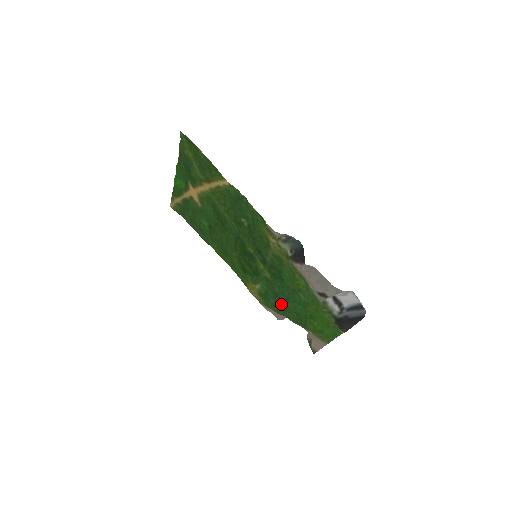
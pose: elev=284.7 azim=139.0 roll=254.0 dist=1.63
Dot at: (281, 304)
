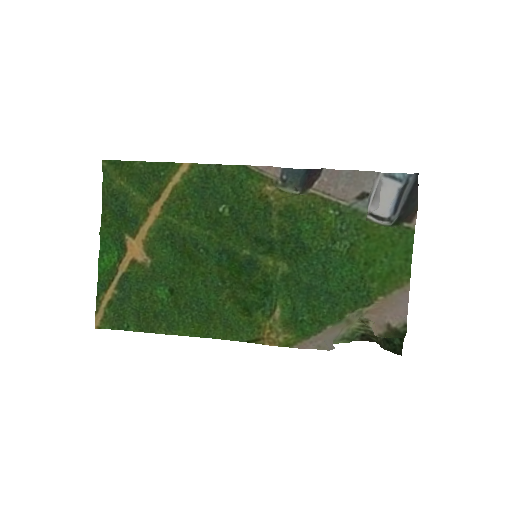
Dot at: (321, 301)
